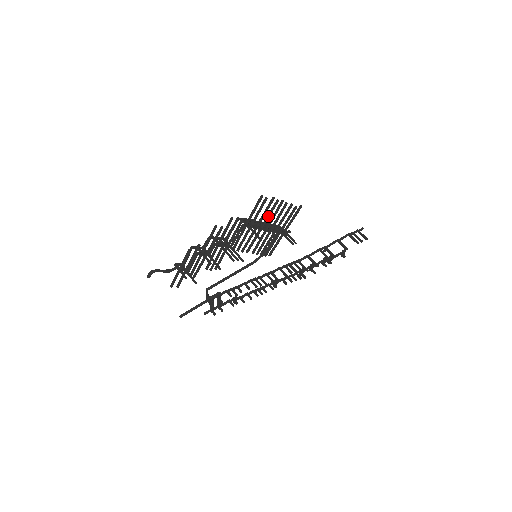
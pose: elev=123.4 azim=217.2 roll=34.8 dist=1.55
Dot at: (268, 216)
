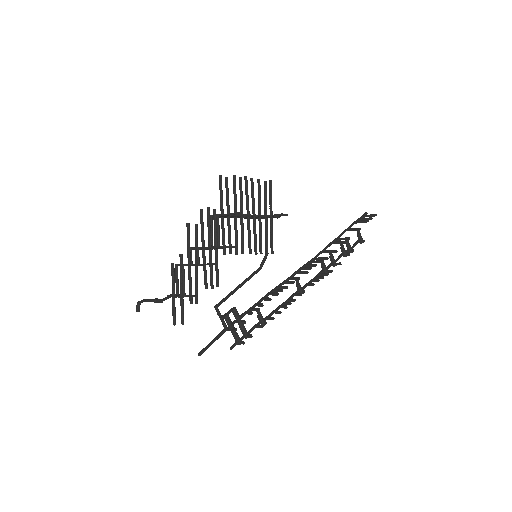
Dot at: (240, 199)
